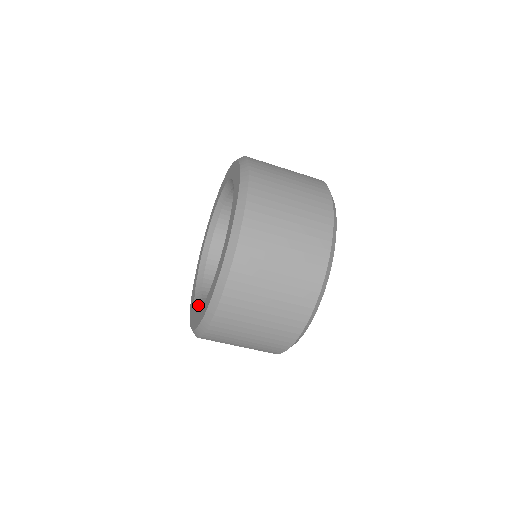
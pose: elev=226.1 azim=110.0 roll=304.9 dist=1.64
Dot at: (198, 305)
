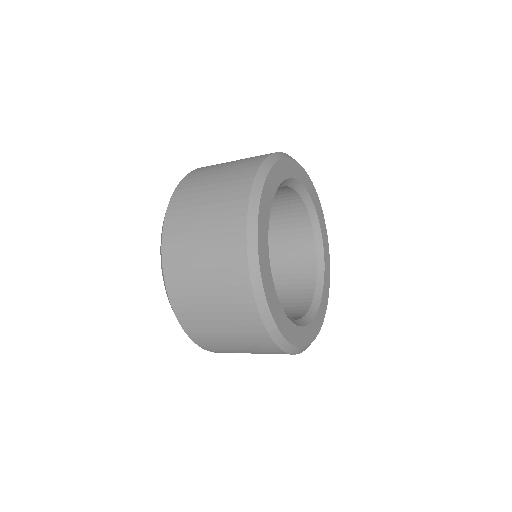
Dot at: occluded
